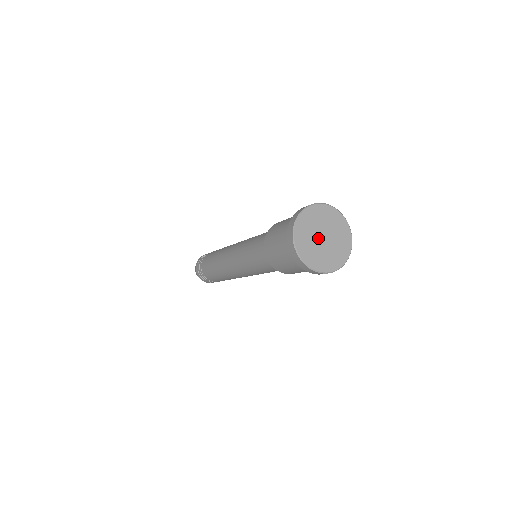
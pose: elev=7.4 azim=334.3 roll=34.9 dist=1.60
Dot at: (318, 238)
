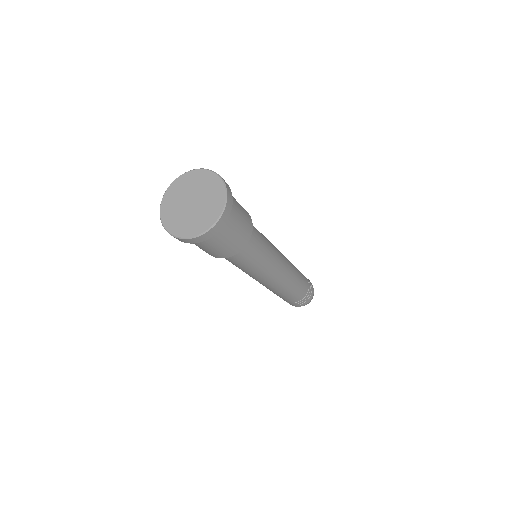
Dot at: (187, 208)
